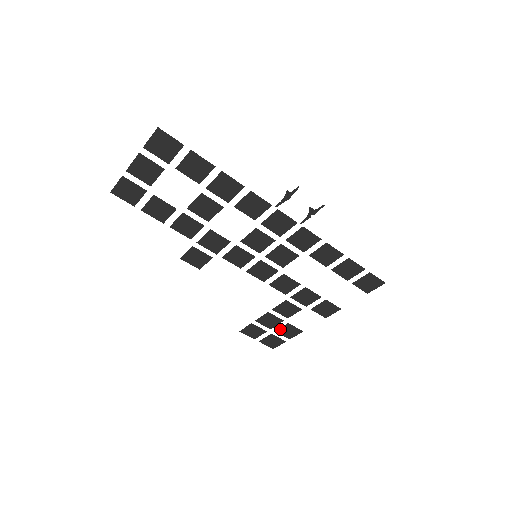
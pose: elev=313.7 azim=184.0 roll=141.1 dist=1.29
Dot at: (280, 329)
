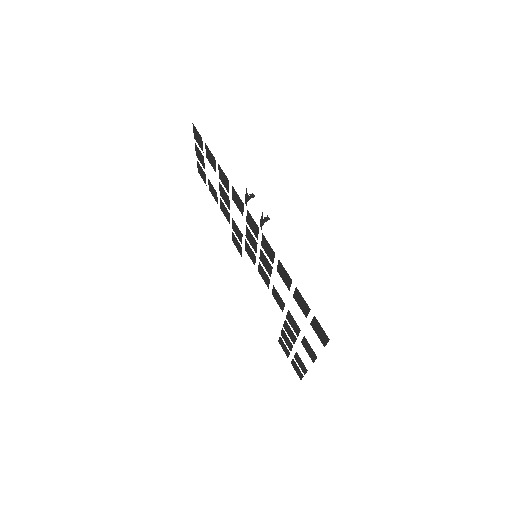
Dot at: (295, 356)
